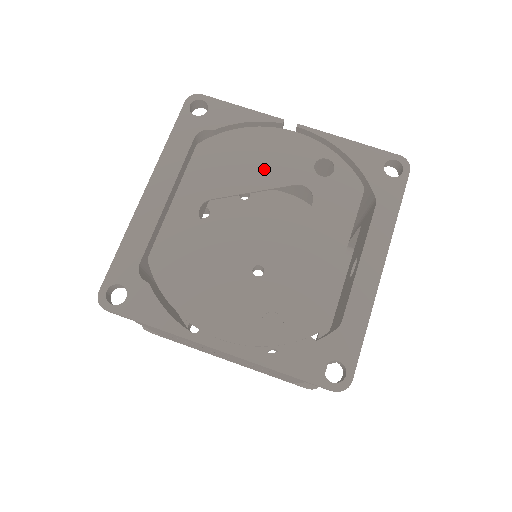
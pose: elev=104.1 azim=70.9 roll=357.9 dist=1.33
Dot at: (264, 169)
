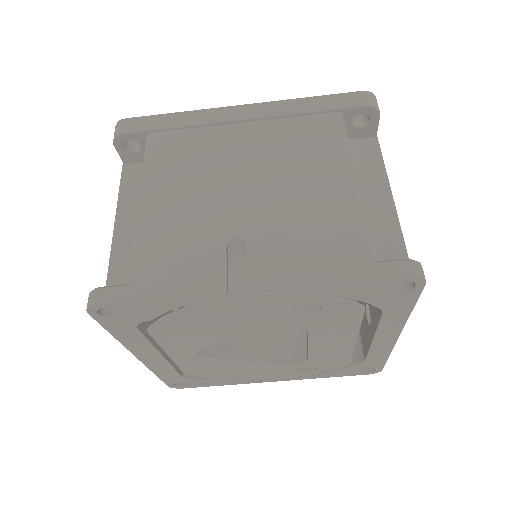
Dot at: (237, 325)
